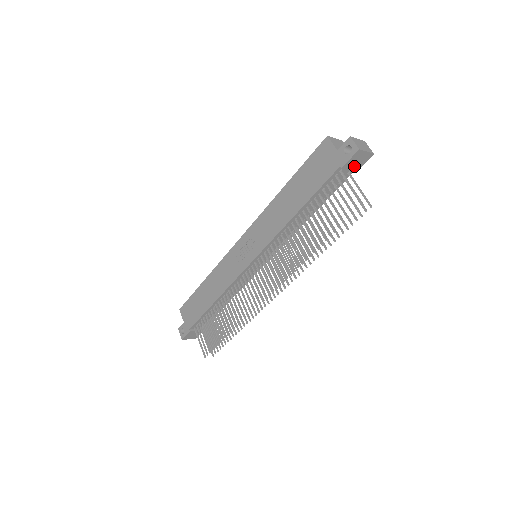
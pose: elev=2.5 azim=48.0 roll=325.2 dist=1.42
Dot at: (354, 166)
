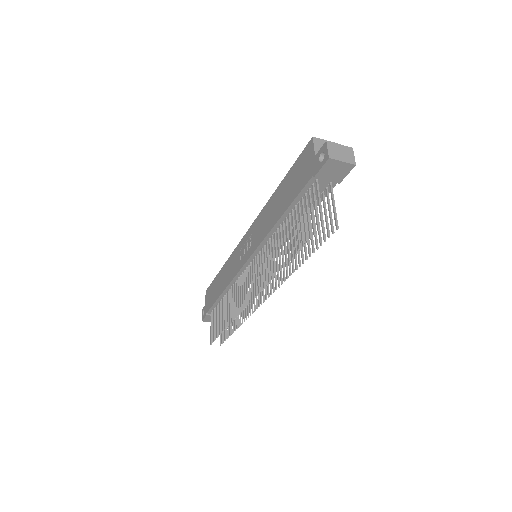
Dot at: (332, 176)
